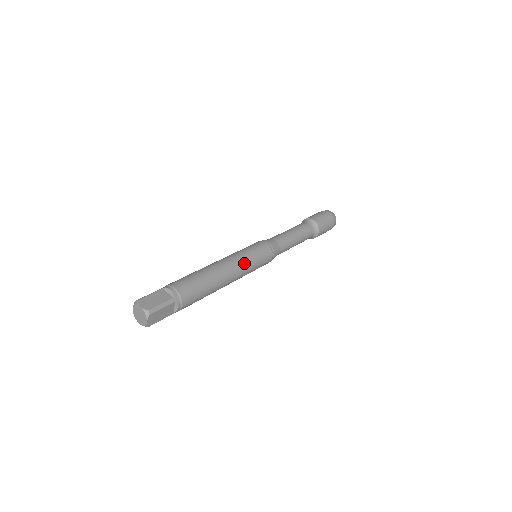
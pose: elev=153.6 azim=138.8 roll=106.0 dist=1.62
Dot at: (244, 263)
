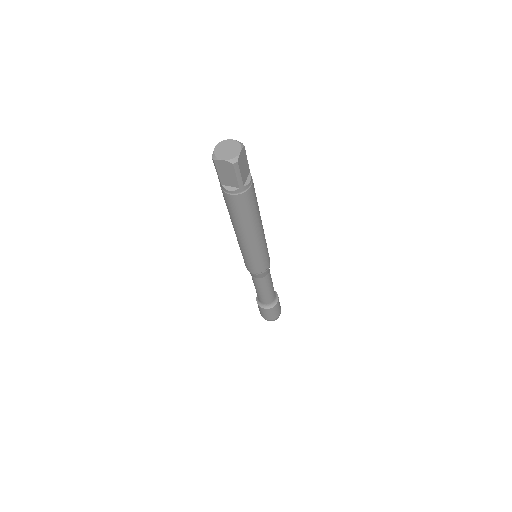
Dot at: occluded
